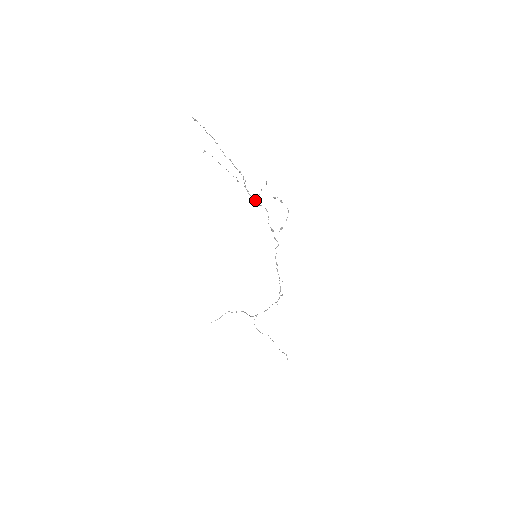
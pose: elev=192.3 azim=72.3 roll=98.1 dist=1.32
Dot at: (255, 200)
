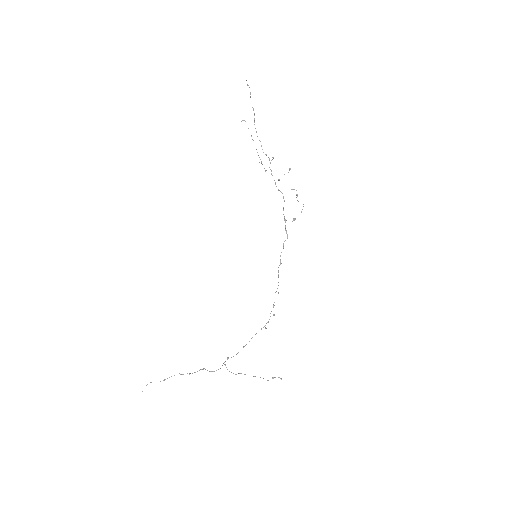
Dot at: (275, 183)
